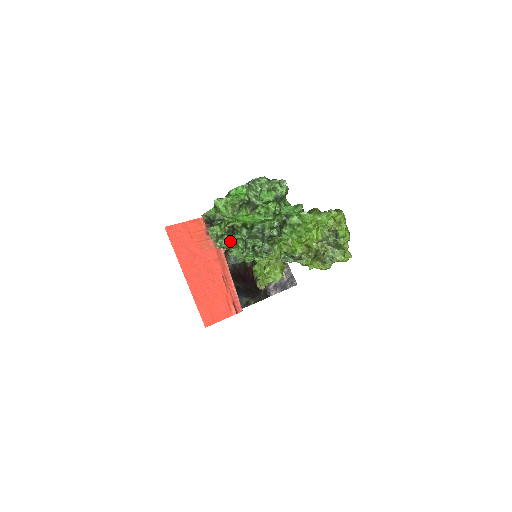
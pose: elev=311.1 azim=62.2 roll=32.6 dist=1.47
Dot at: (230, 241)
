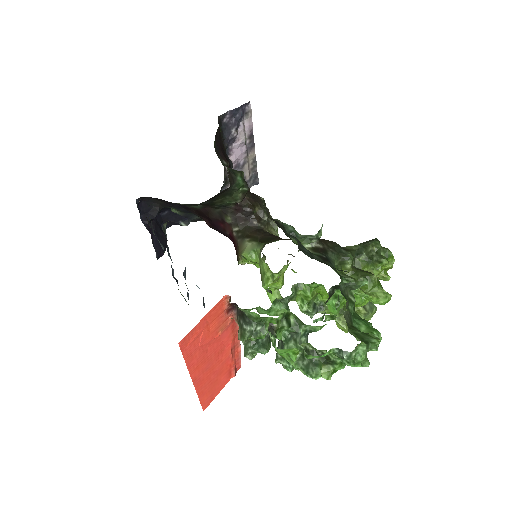
Dot at: occluded
